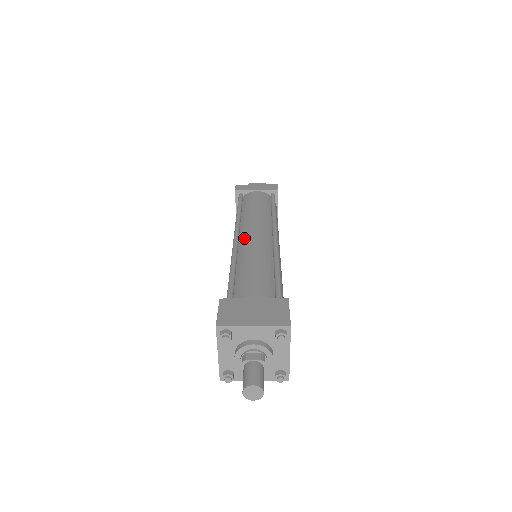
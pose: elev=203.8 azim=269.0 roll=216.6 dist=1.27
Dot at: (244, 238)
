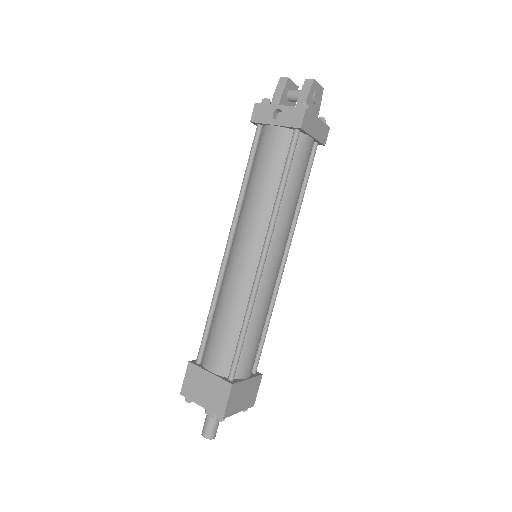
Dot at: (269, 266)
